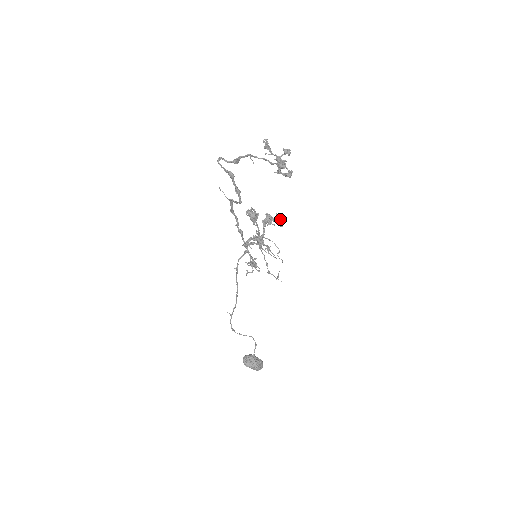
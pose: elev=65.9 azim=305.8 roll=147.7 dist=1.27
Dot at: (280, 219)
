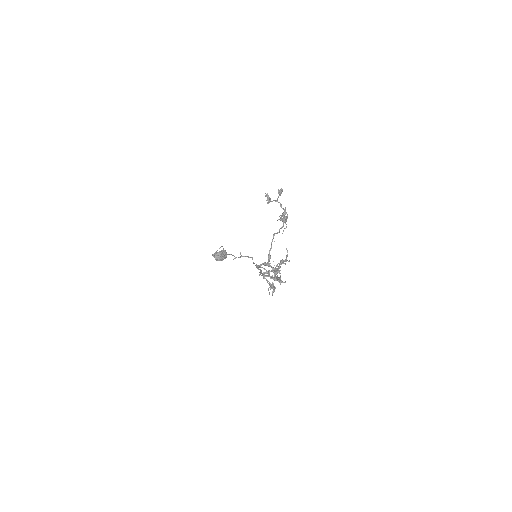
Dot at: (287, 256)
